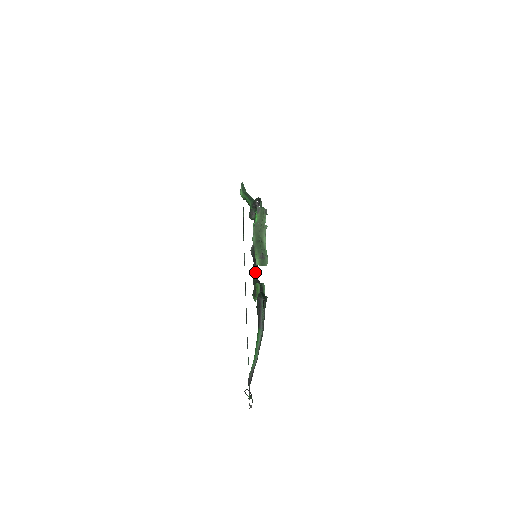
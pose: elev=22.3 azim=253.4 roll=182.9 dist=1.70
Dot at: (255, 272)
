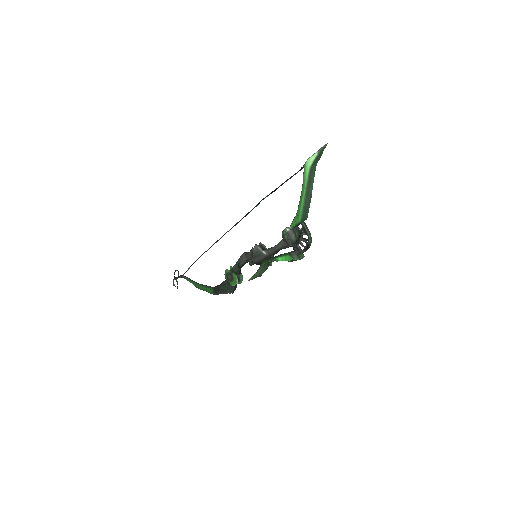
Dot at: (243, 265)
